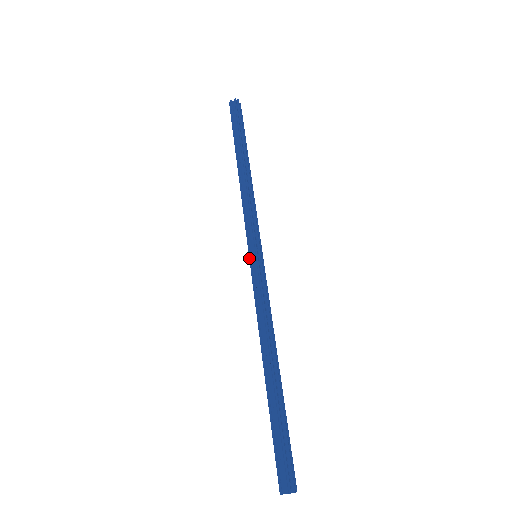
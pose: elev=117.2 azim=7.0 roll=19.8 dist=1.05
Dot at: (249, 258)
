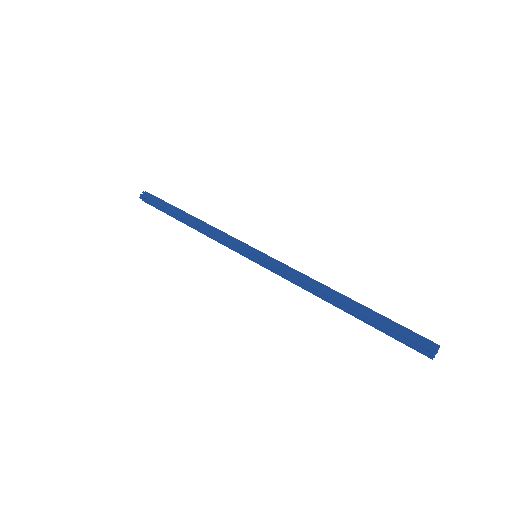
Dot at: (253, 259)
